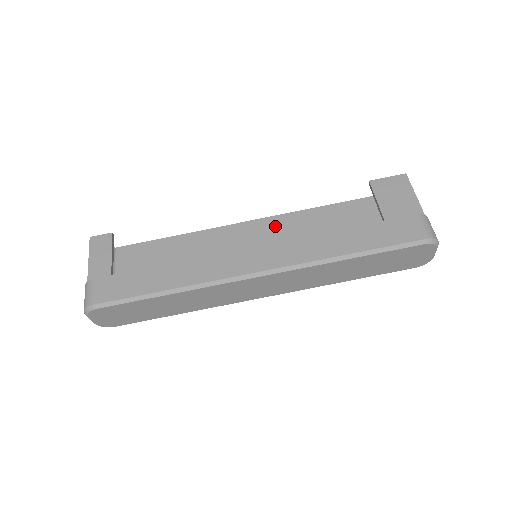
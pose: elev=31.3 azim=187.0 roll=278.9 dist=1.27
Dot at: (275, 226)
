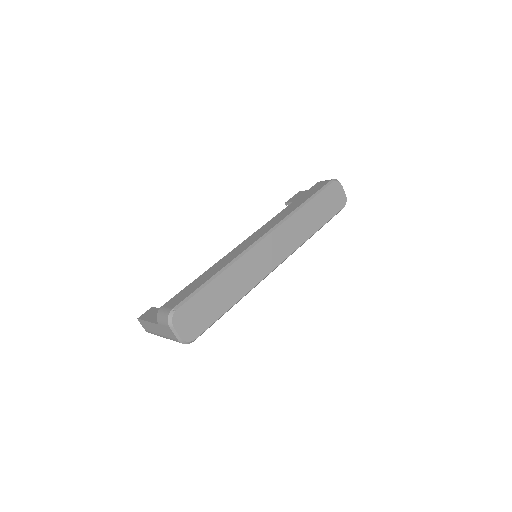
Dot at: occluded
